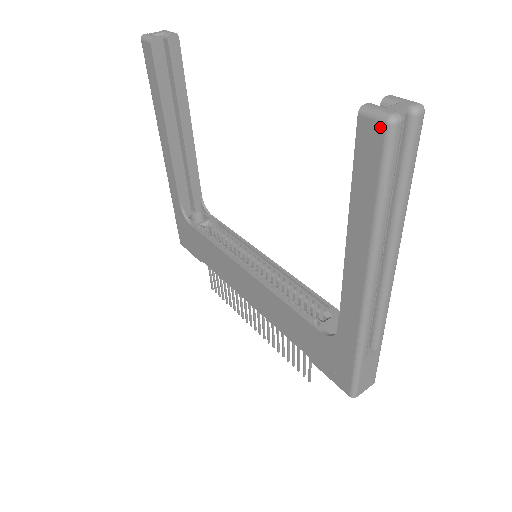
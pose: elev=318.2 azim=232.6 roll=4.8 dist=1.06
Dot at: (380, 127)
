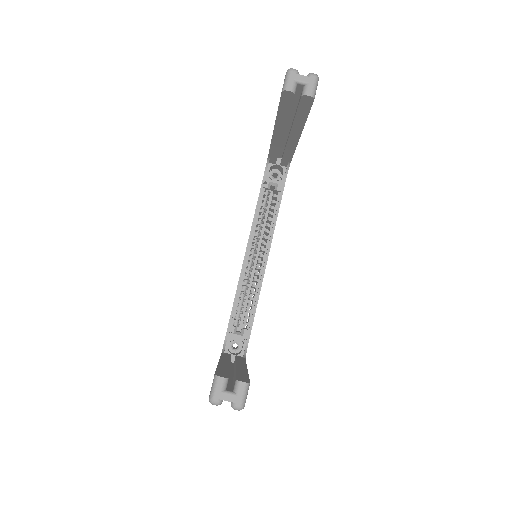
Dot at: (210, 393)
